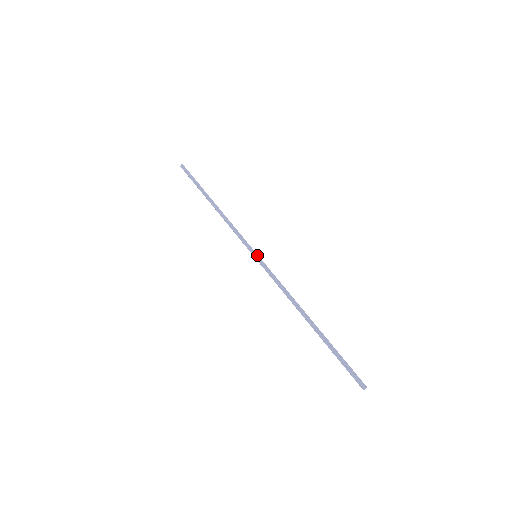
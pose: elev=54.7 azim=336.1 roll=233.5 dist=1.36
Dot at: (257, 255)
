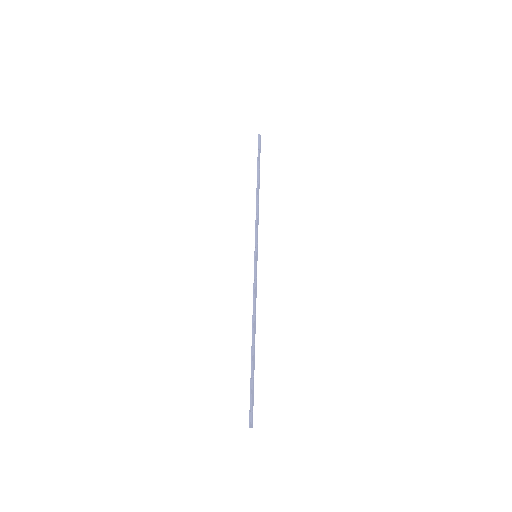
Dot at: (255, 256)
